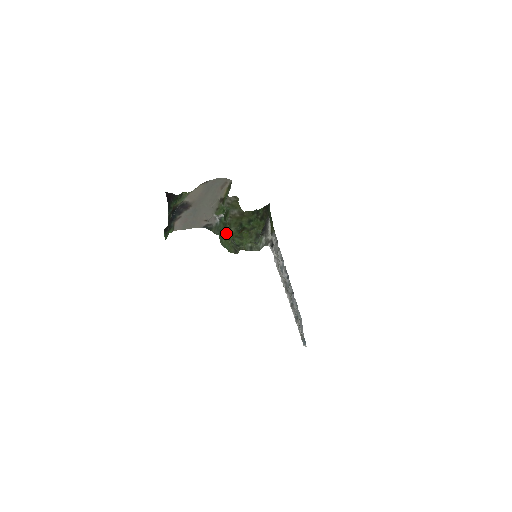
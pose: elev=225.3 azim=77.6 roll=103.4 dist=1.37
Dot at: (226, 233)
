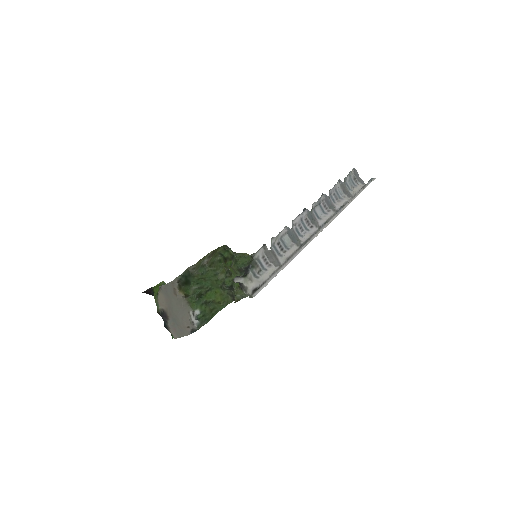
Dot at: (213, 300)
